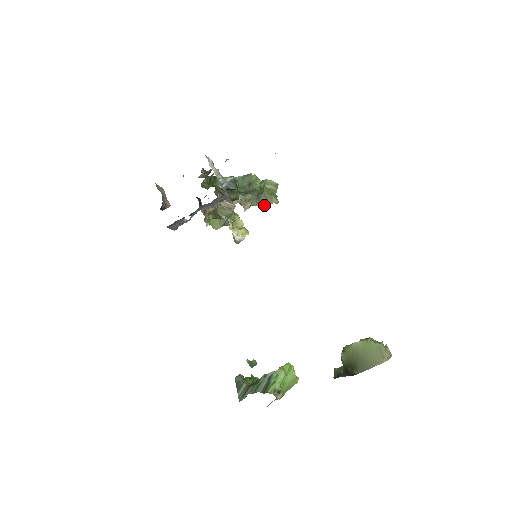
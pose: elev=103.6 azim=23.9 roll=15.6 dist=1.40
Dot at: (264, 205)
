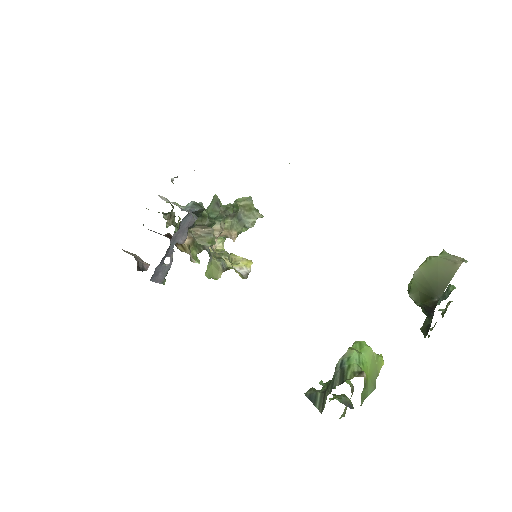
Dot at: (250, 225)
